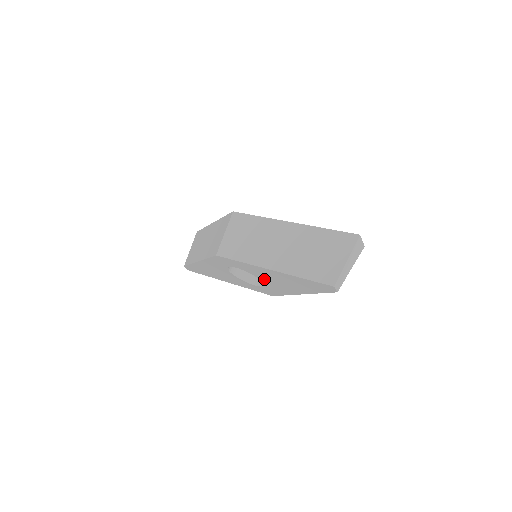
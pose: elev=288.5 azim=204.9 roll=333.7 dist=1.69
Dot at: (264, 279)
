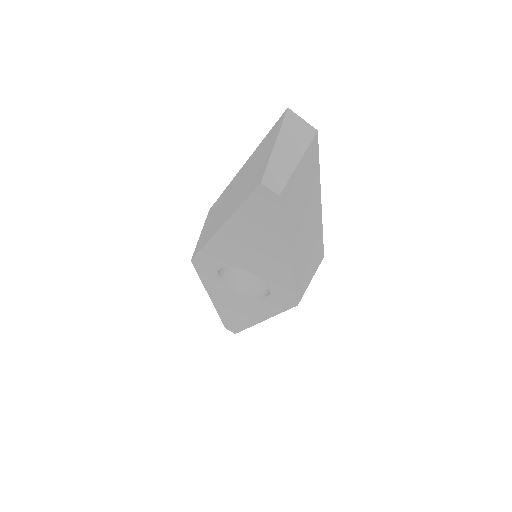
Dot at: (248, 265)
